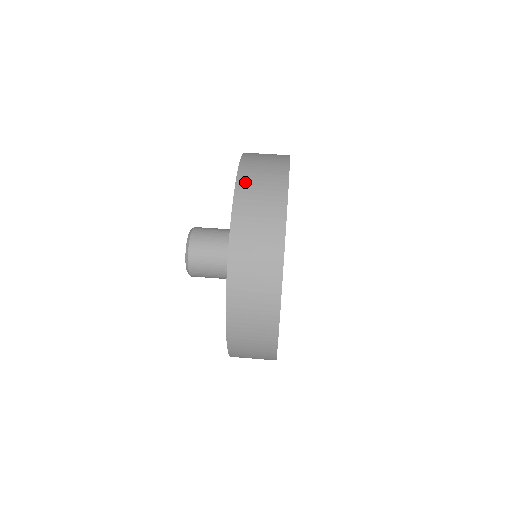
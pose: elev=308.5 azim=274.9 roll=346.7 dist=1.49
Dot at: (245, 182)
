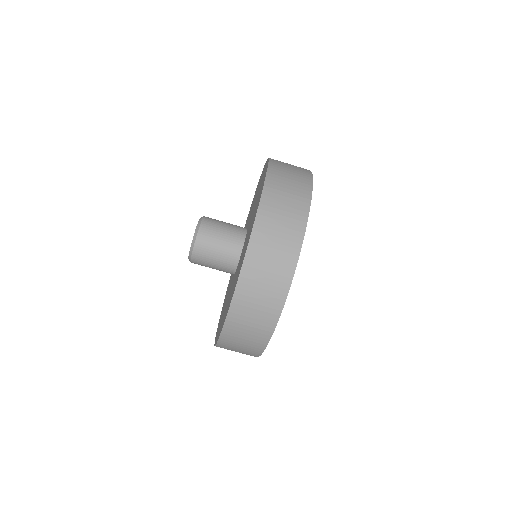
Dot at: (273, 182)
